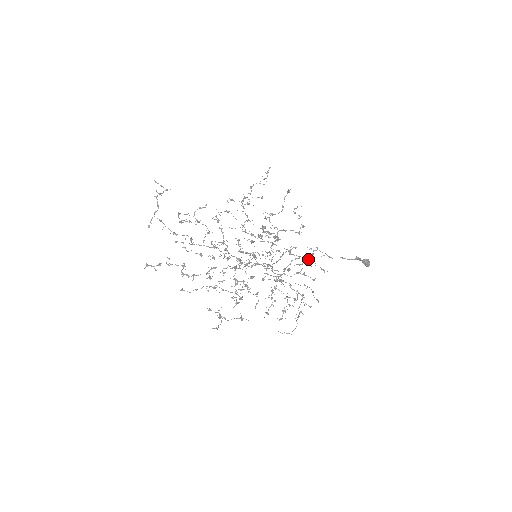
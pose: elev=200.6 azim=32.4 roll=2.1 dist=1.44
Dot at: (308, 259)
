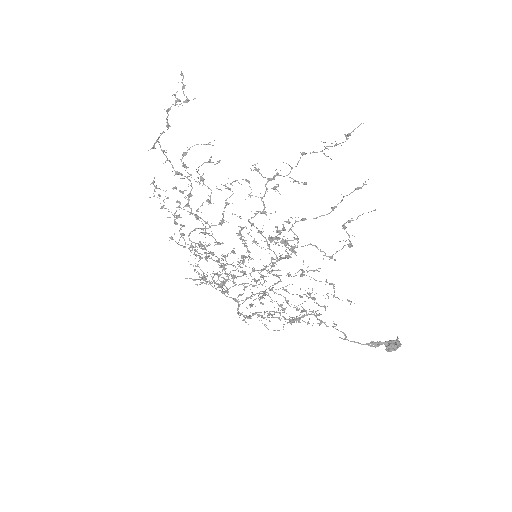
Dot at: (291, 319)
